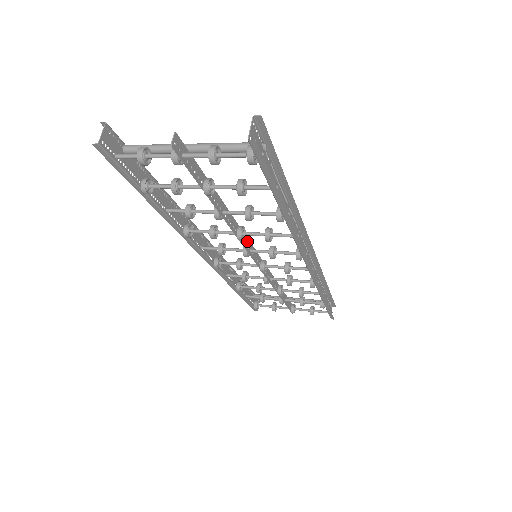
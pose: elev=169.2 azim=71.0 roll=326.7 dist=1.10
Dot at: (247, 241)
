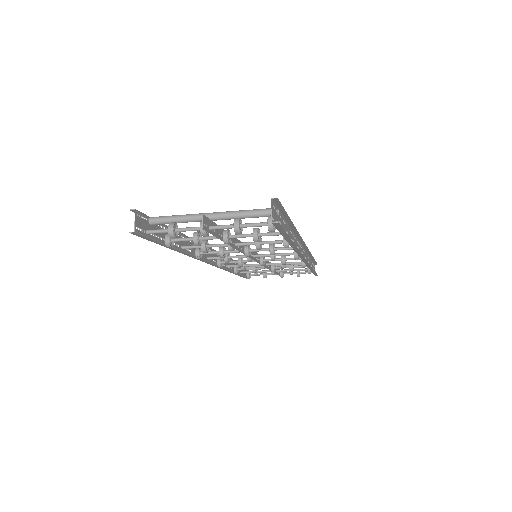
Dot at: occluded
